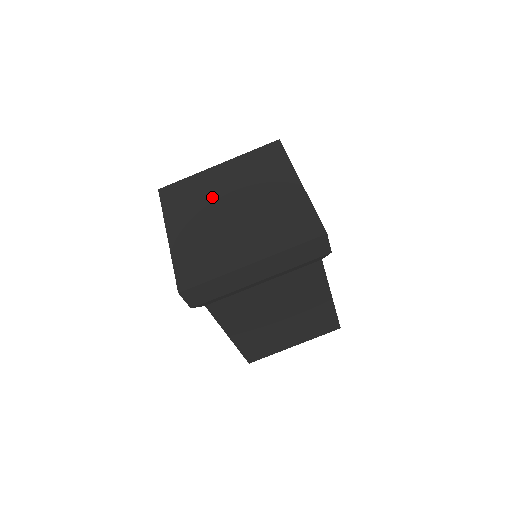
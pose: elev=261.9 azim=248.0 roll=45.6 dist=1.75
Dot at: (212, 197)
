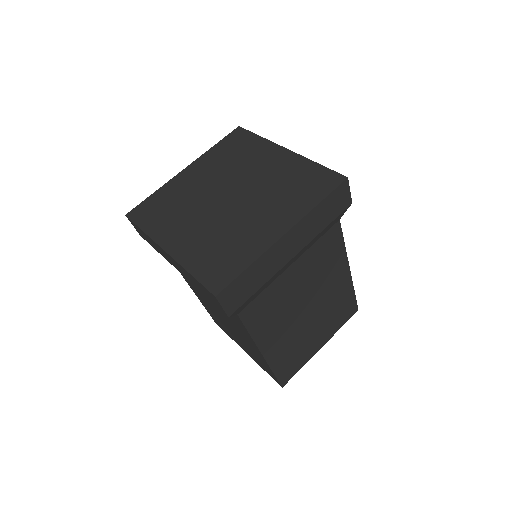
Dot at: (196, 197)
